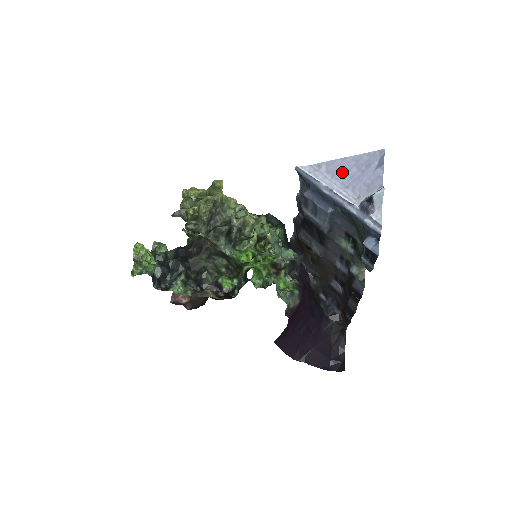
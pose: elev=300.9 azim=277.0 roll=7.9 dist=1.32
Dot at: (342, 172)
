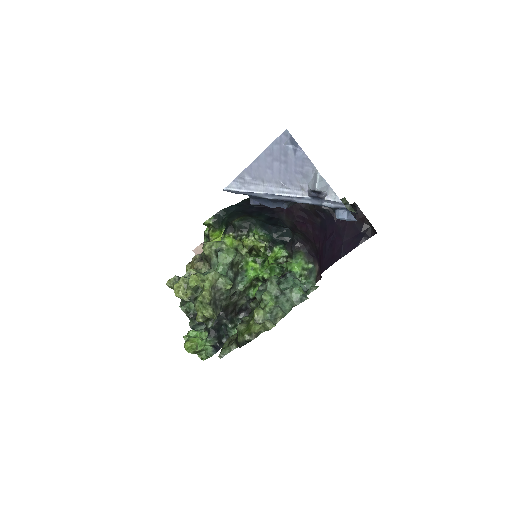
Dot at: (267, 173)
